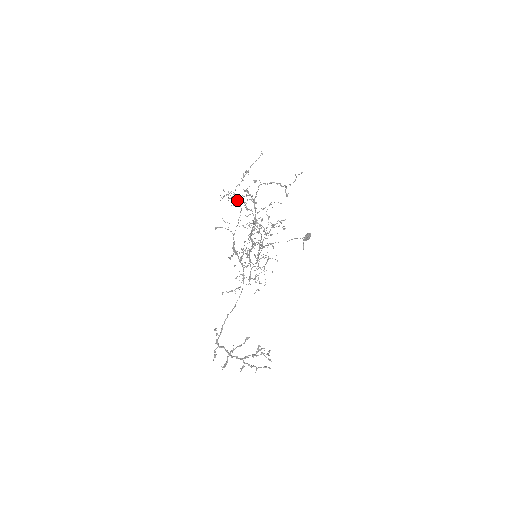
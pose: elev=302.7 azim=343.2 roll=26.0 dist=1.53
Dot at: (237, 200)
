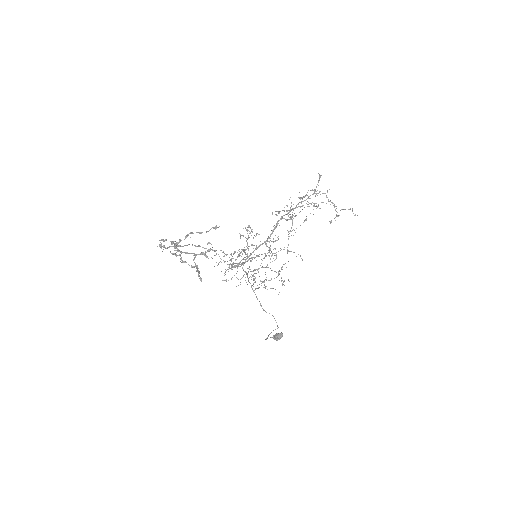
Dot at: (288, 215)
